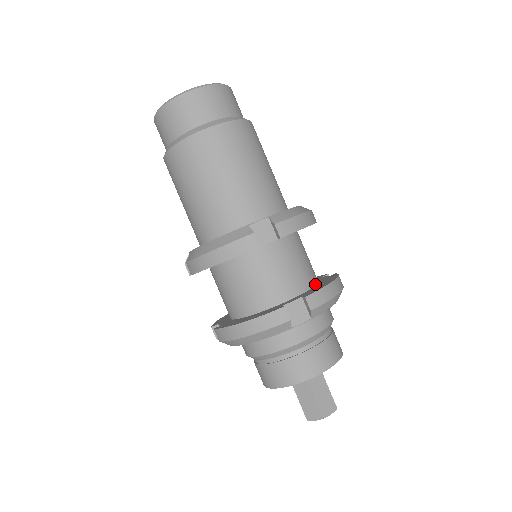
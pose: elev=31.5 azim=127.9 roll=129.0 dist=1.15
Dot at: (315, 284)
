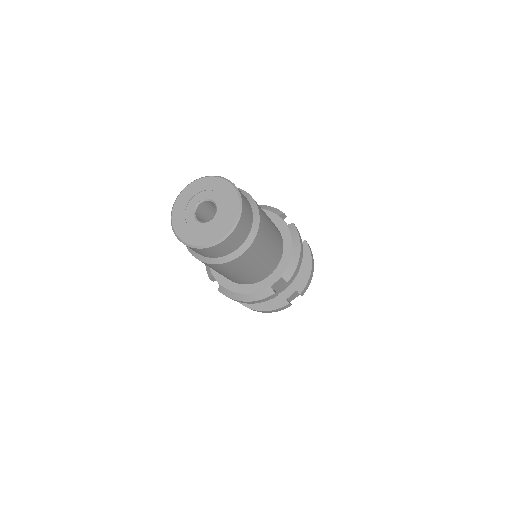
Dot at: occluded
